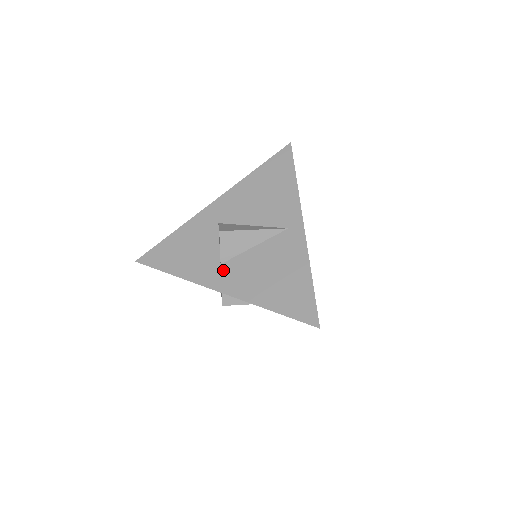
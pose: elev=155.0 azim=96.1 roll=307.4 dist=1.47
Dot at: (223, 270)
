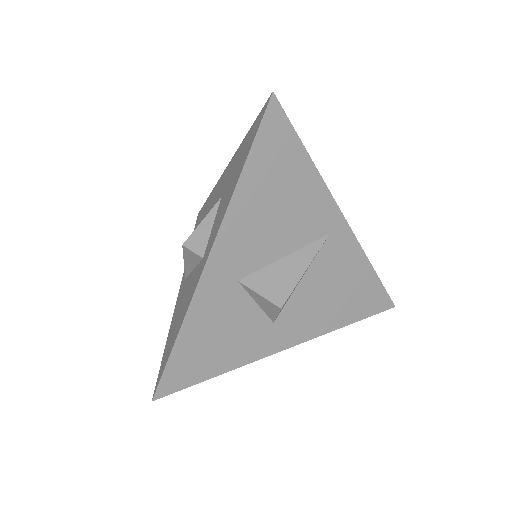
Dot at: (281, 326)
